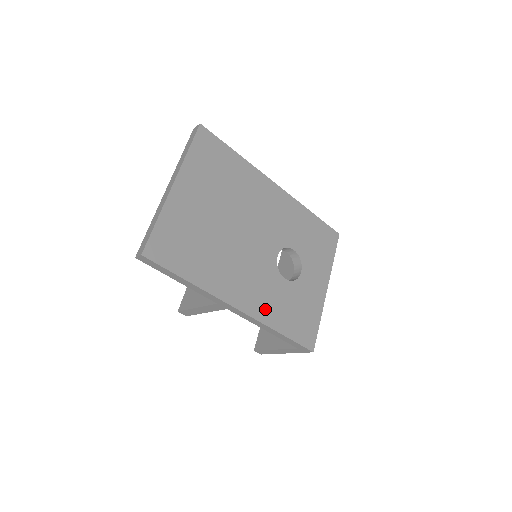
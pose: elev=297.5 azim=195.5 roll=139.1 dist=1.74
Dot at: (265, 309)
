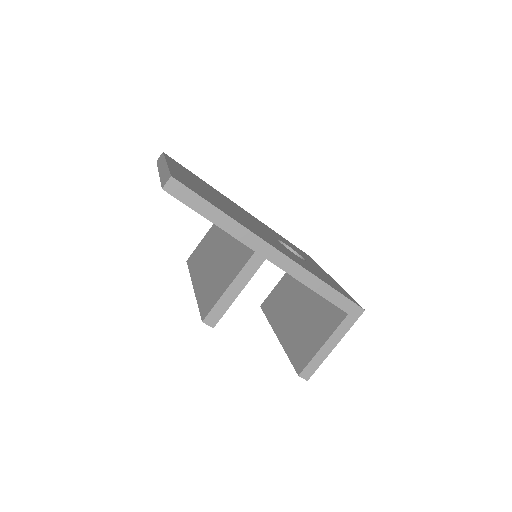
Dot at: occluded
